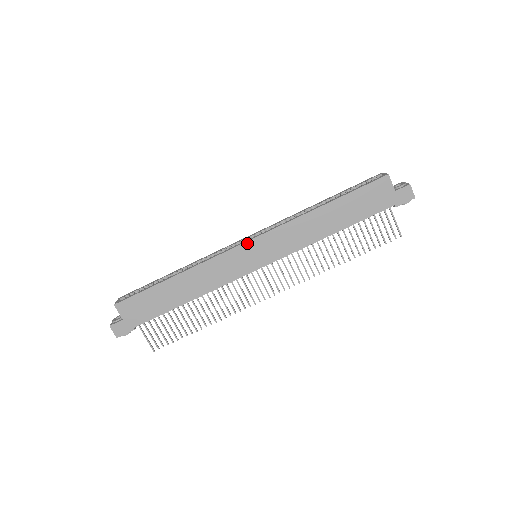
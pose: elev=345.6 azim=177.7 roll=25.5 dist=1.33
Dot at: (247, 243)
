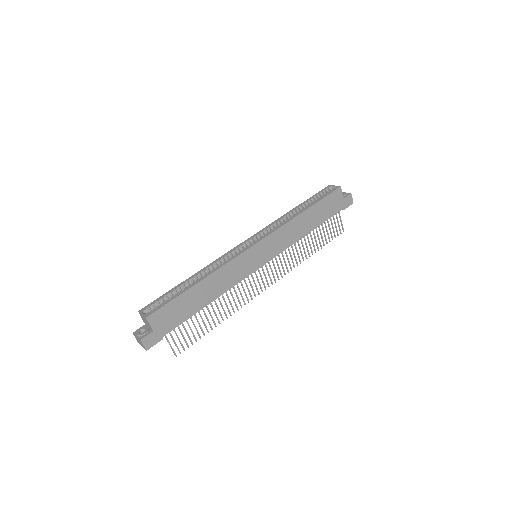
Dot at: (255, 245)
